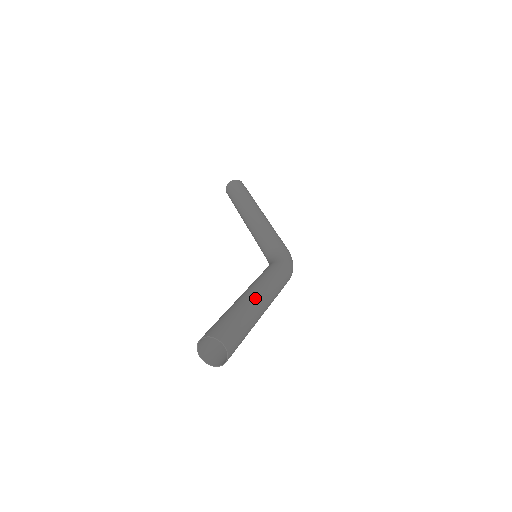
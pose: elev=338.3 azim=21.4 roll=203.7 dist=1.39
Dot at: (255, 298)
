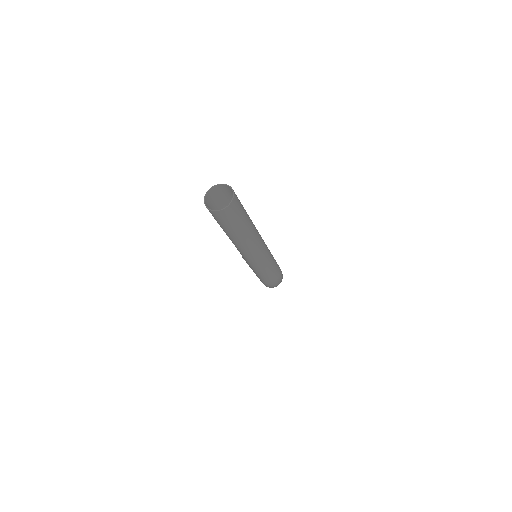
Dot at: (257, 230)
